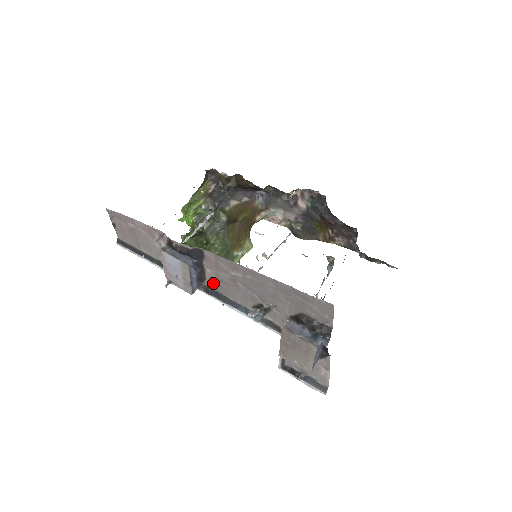
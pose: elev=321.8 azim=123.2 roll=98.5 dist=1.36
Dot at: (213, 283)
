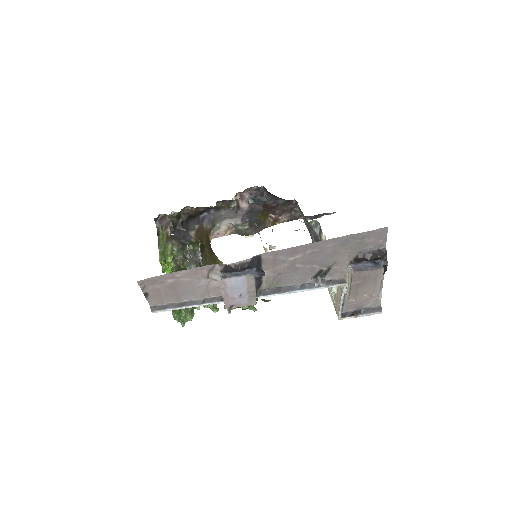
Dot at: (270, 282)
